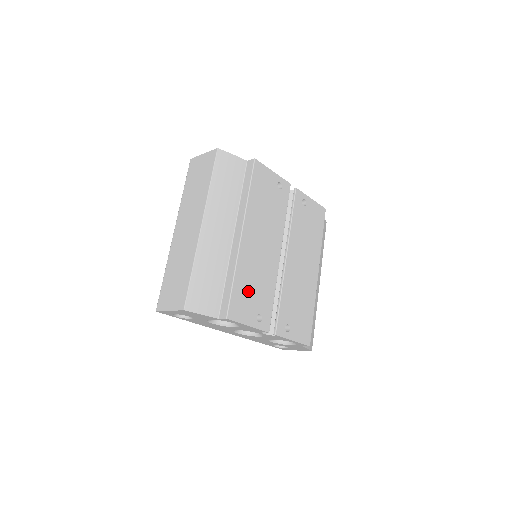
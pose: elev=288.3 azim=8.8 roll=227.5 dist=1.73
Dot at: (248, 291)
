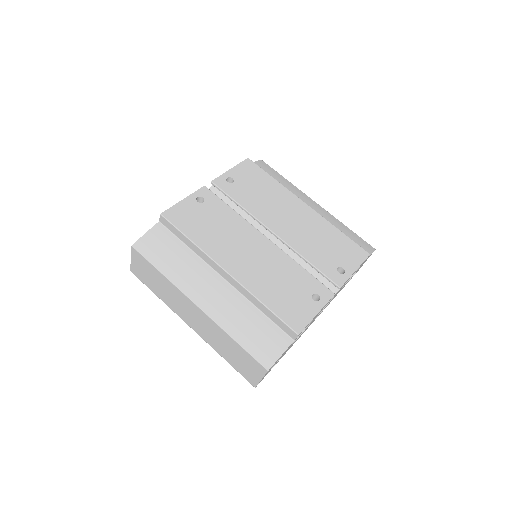
Dot at: (284, 296)
